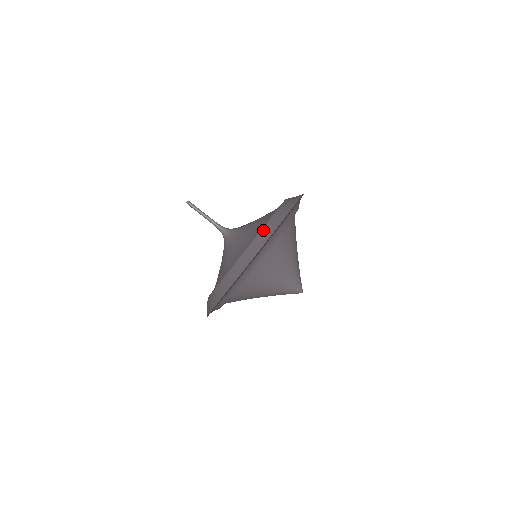
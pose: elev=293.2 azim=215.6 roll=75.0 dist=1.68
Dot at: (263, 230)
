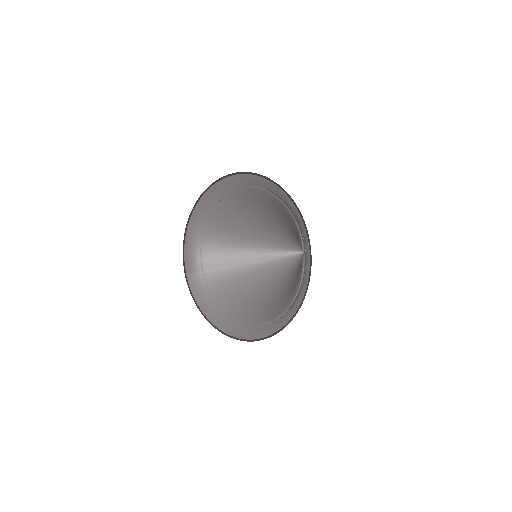
Dot at: occluded
